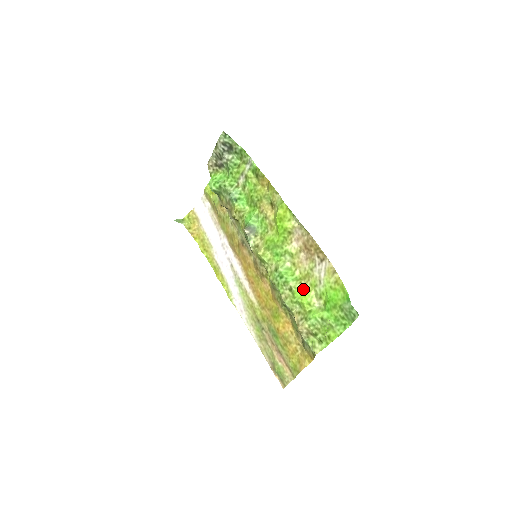
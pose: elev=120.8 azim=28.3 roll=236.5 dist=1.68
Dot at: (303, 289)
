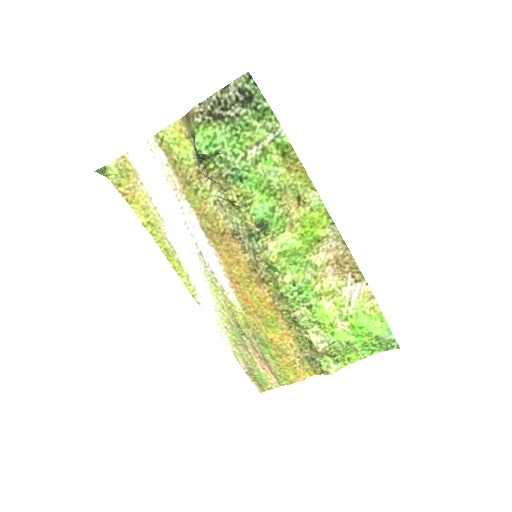
Dot at: (324, 307)
